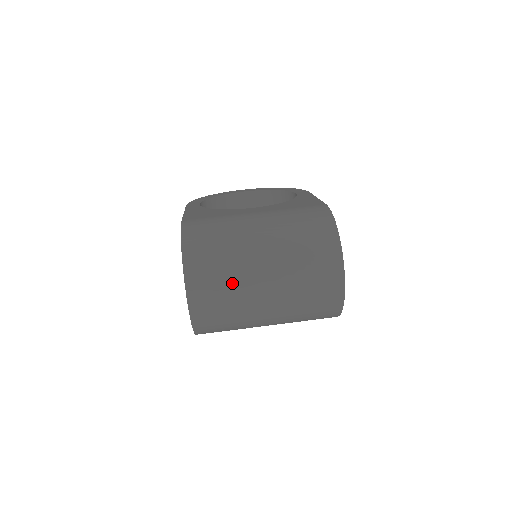
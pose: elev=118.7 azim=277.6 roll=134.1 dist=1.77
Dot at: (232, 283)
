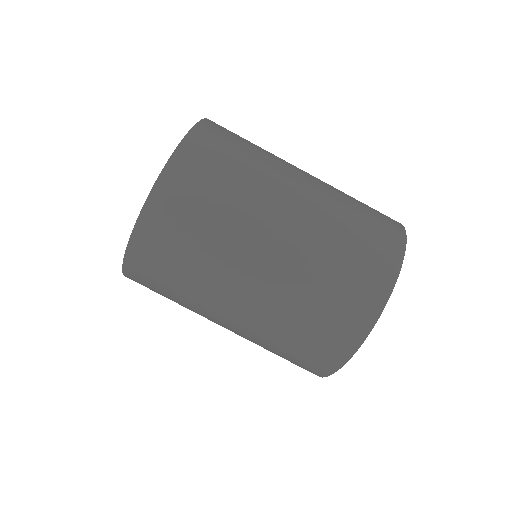
Dot at: (235, 196)
